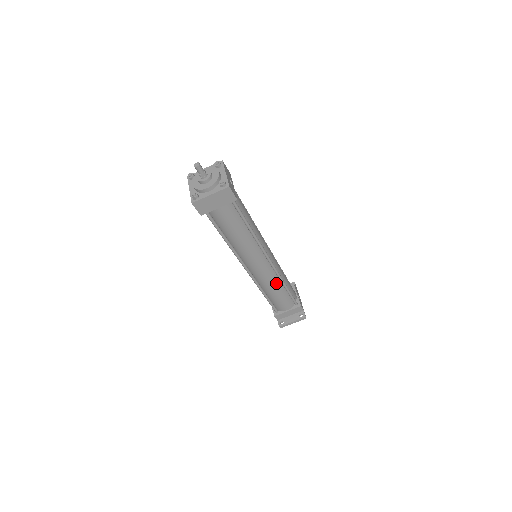
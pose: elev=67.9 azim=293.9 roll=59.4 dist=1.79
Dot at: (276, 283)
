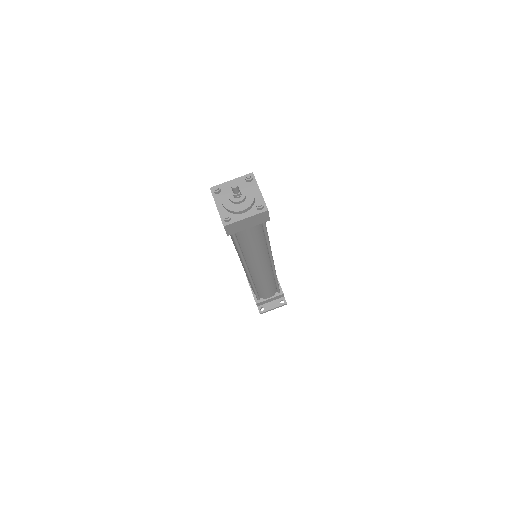
Dot at: (270, 279)
